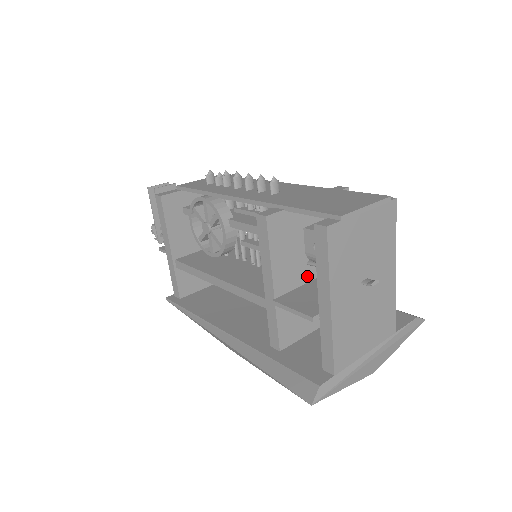
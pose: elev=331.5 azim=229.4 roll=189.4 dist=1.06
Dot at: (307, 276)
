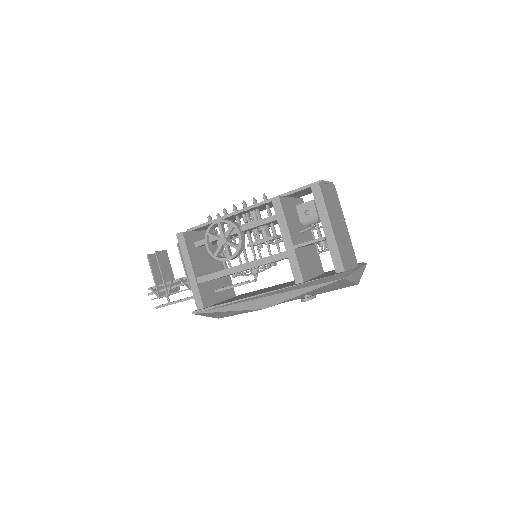
Dot at: (301, 240)
